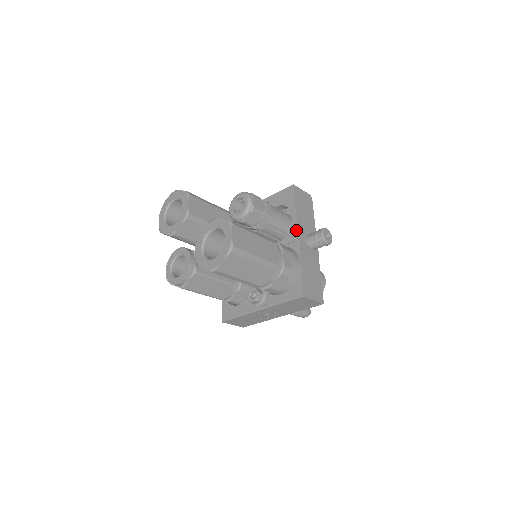
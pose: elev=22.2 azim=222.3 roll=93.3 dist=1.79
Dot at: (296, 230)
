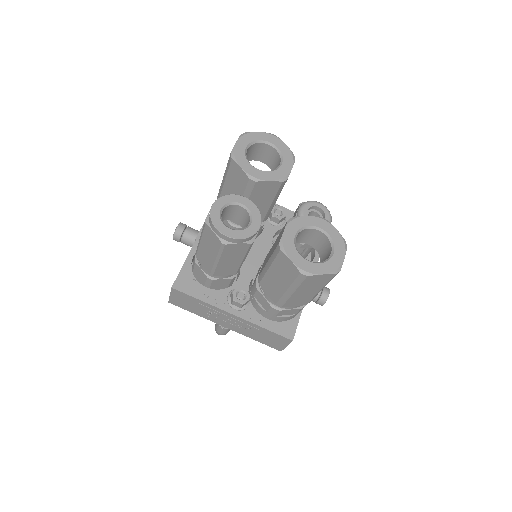
Dot at: occluded
